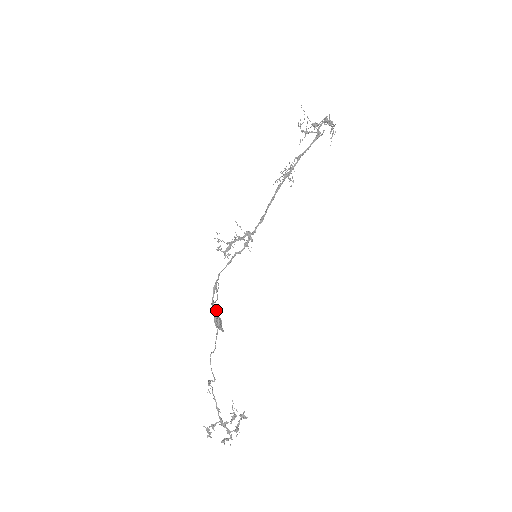
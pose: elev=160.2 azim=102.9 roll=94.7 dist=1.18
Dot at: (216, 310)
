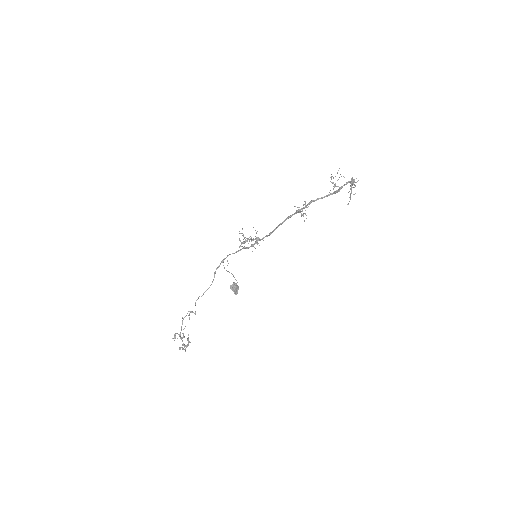
Dot at: (235, 279)
